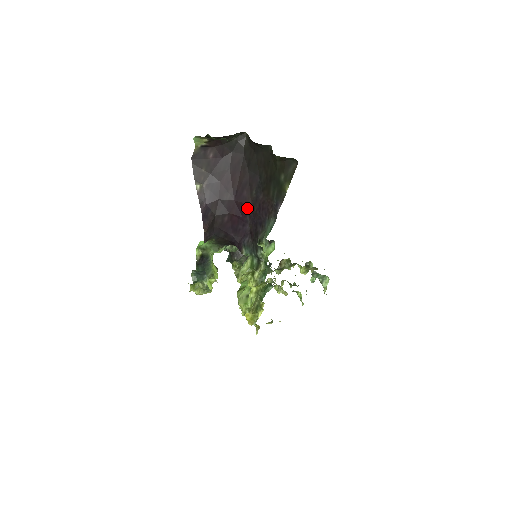
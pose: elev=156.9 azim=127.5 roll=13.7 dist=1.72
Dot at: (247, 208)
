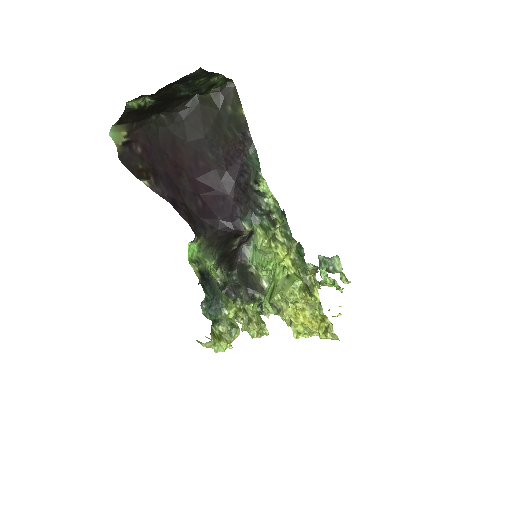
Dot at: (214, 176)
